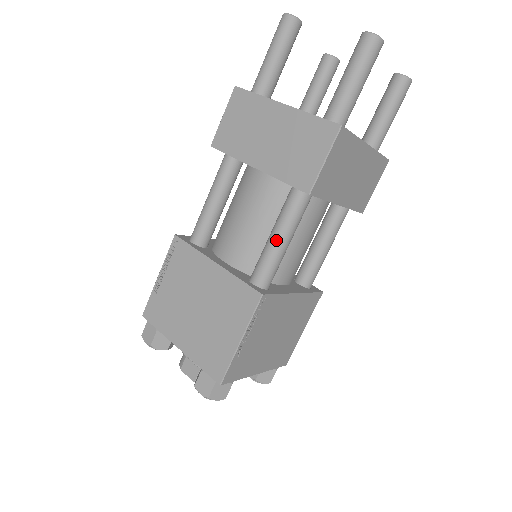
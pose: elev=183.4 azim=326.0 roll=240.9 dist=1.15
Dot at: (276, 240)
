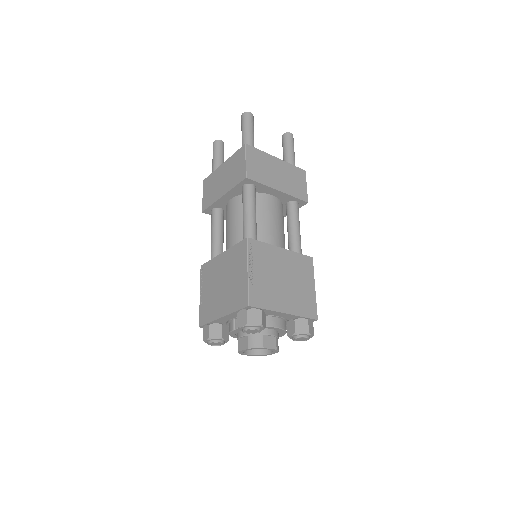
Dot at: (245, 214)
